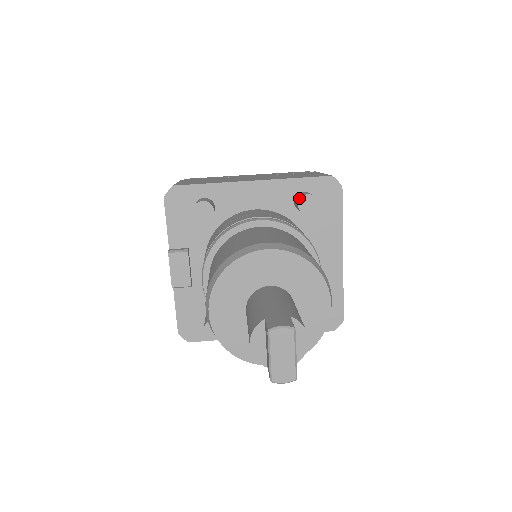
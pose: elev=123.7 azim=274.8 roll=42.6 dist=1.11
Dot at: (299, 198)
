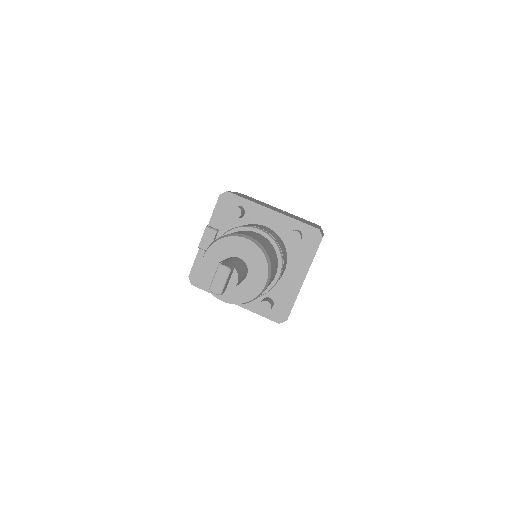
Dot at: (291, 231)
